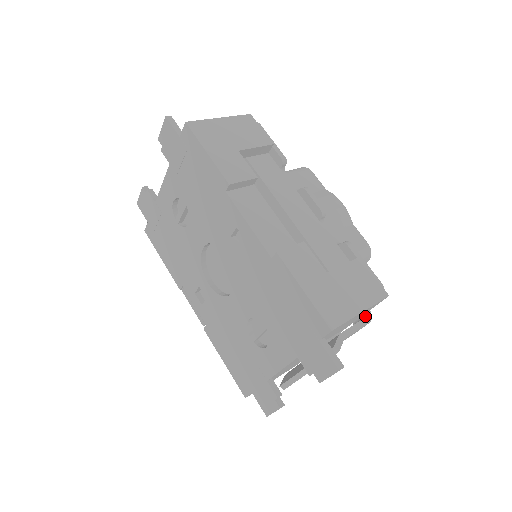
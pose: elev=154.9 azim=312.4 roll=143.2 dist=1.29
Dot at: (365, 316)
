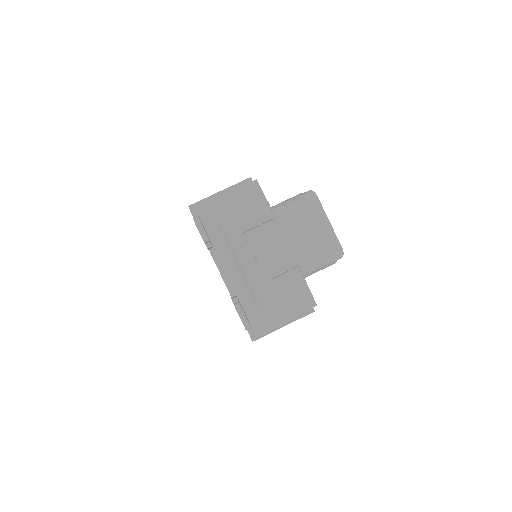
Dot at: occluded
